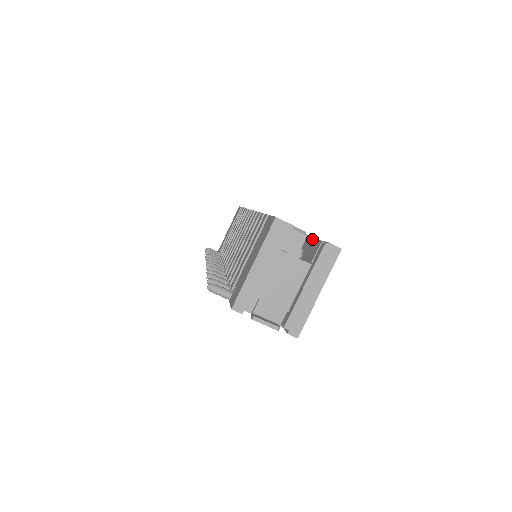
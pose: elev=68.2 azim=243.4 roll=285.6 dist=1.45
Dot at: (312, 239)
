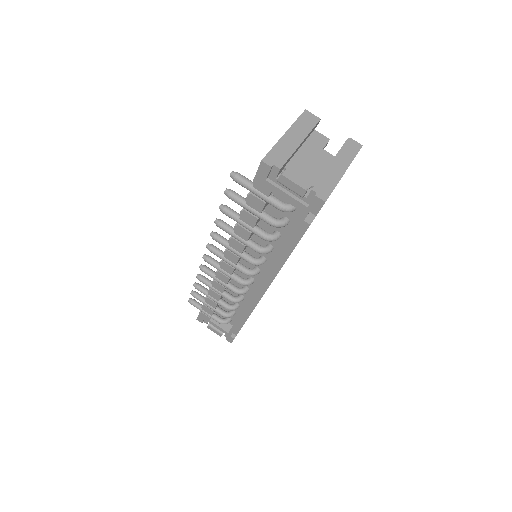
Dot at: occluded
